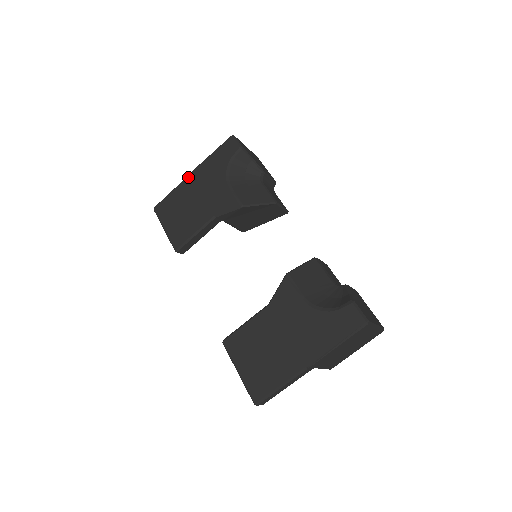
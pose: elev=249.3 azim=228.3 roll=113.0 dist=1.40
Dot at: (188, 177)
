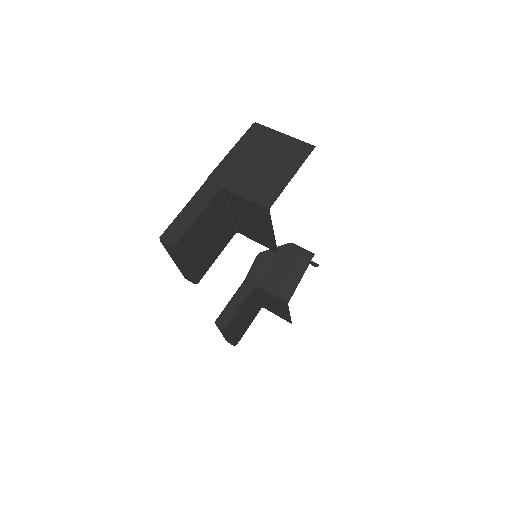
Dot at: occluded
